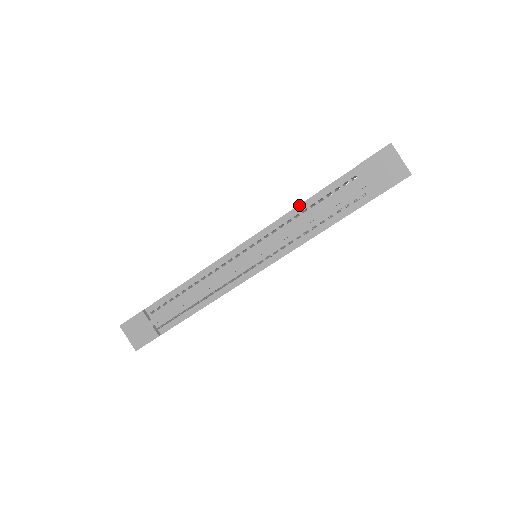
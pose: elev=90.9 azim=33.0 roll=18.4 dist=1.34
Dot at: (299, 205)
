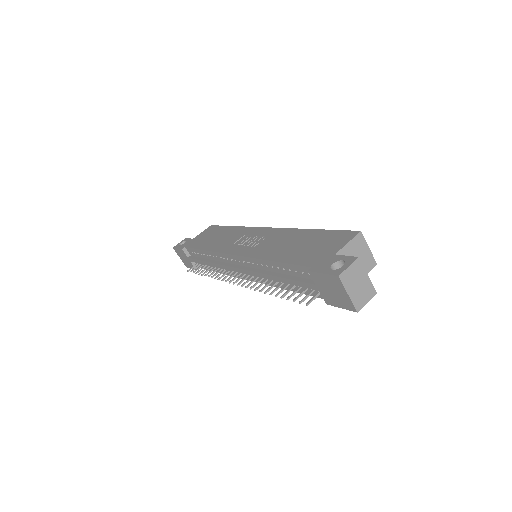
Dot at: (269, 261)
